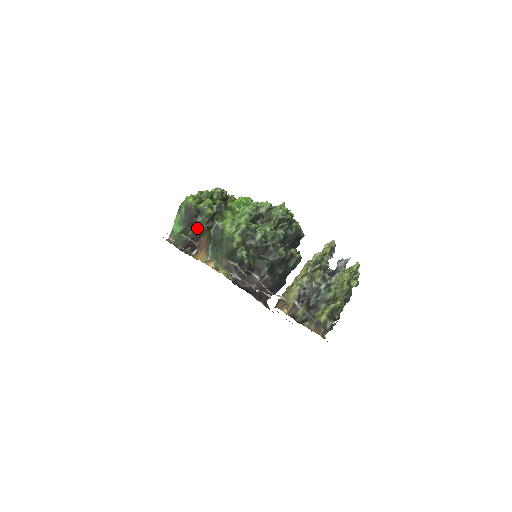
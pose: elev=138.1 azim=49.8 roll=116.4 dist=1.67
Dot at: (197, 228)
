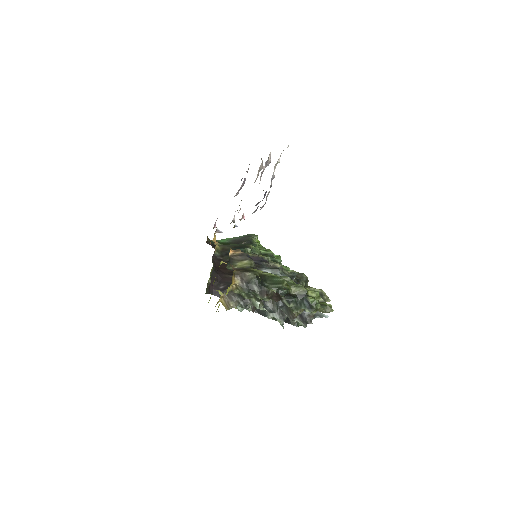
Dot at: occluded
